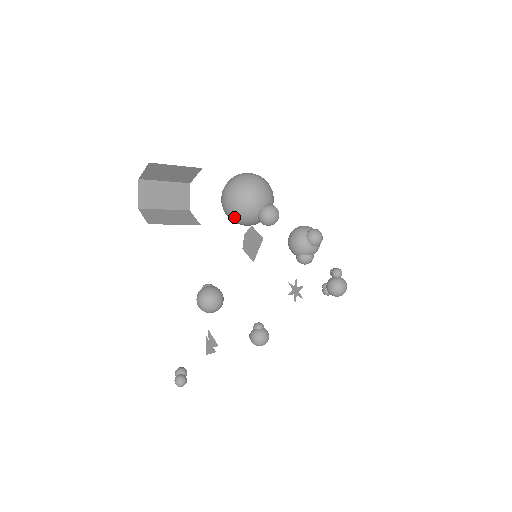
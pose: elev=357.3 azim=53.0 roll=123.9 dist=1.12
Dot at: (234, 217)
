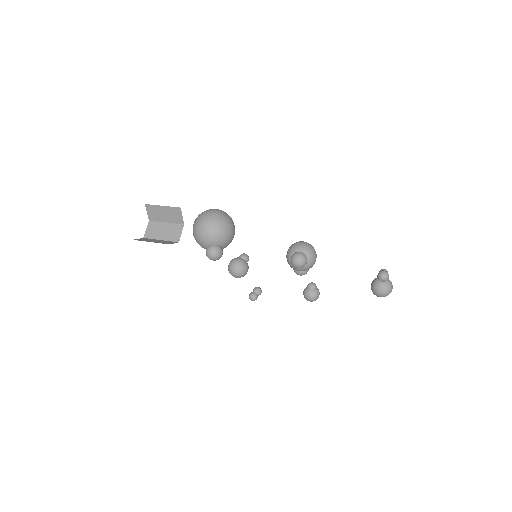
Dot at: occluded
